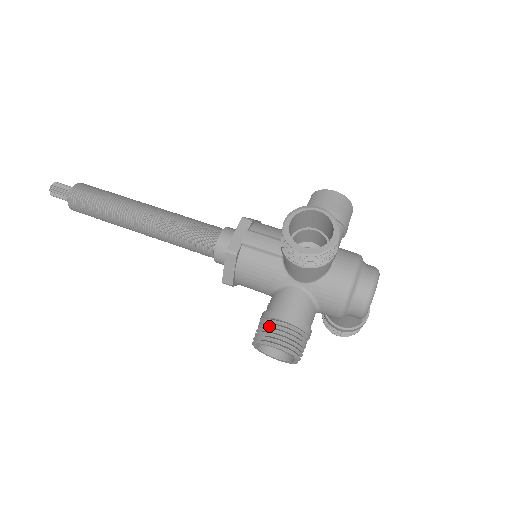
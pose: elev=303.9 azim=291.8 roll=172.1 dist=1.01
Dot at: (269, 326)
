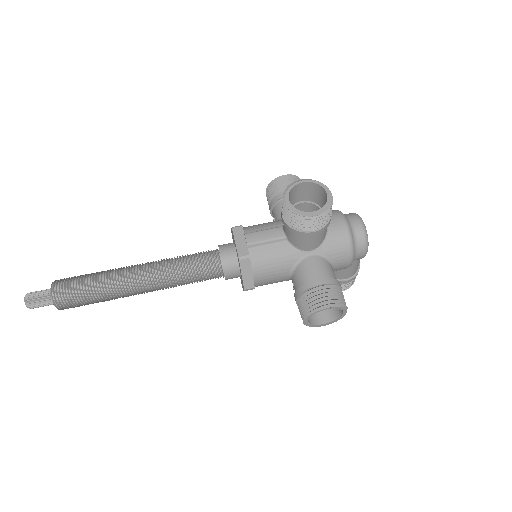
Dot at: (311, 296)
